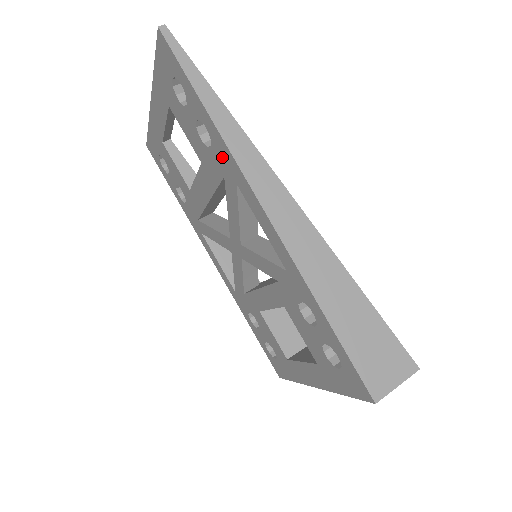
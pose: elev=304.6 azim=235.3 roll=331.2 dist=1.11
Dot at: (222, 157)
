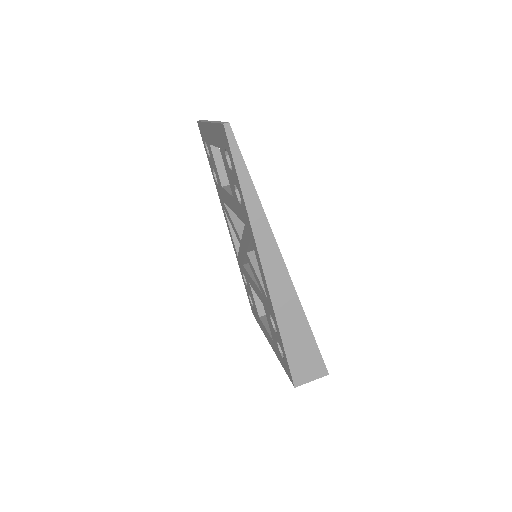
Dot at: (246, 219)
